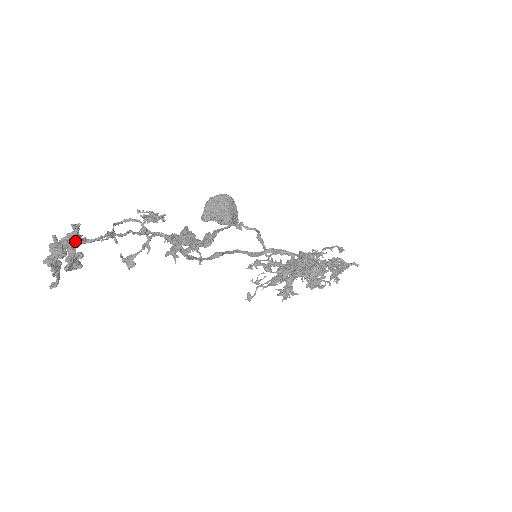
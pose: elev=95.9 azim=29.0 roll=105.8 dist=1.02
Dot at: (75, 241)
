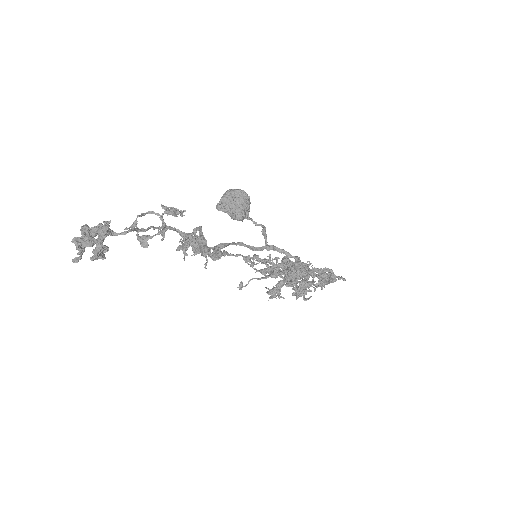
Dot at: (104, 237)
